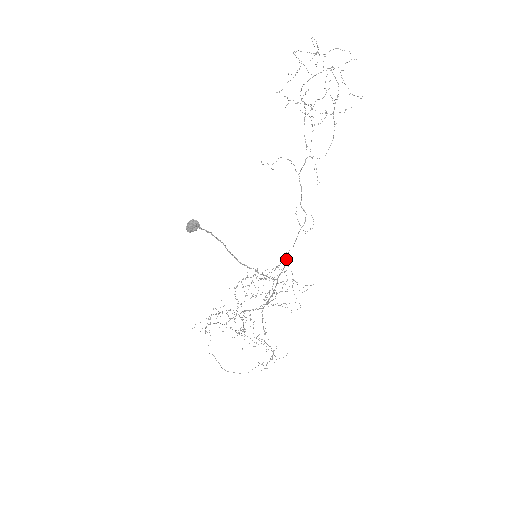
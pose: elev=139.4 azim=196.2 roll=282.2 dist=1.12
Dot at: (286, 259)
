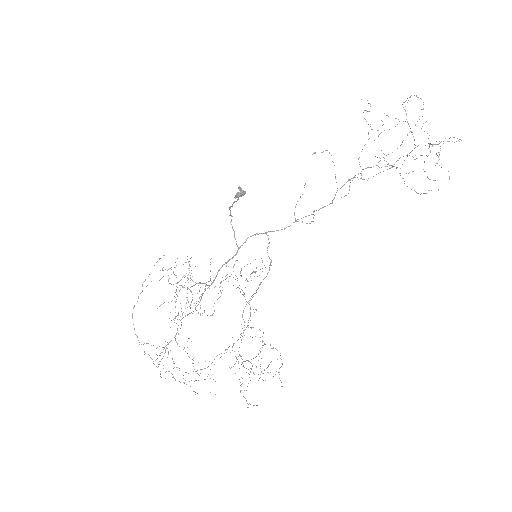
Dot at: (261, 233)
